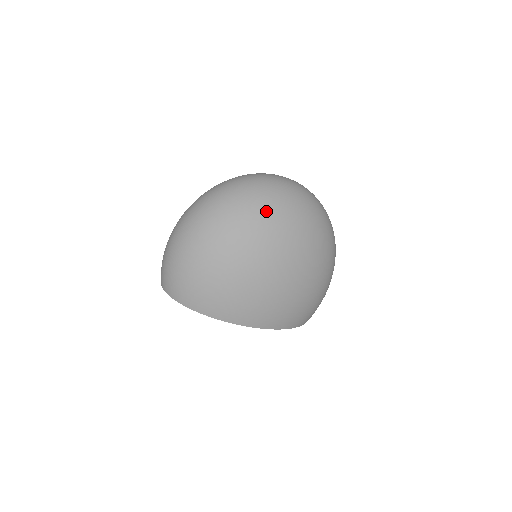
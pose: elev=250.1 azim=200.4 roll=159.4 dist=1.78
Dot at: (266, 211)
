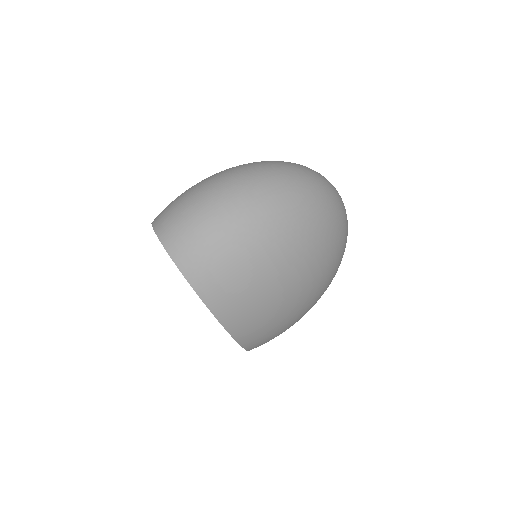
Dot at: (335, 229)
